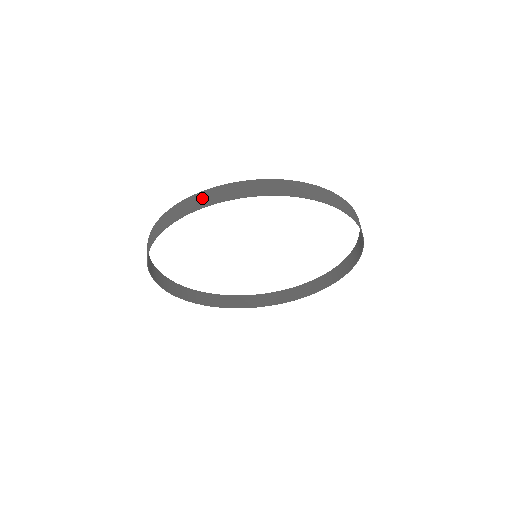
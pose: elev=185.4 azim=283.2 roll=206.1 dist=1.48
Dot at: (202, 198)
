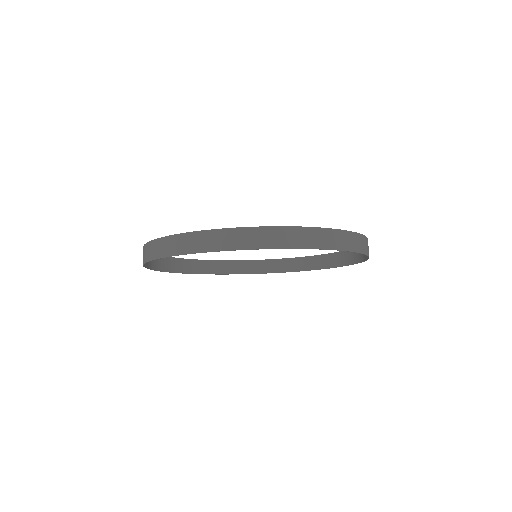
Dot at: (272, 236)
